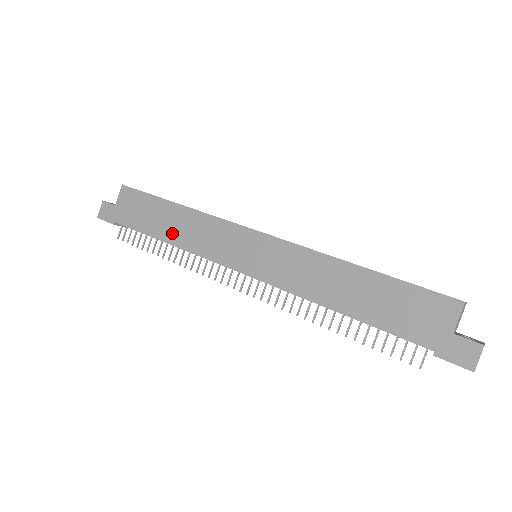
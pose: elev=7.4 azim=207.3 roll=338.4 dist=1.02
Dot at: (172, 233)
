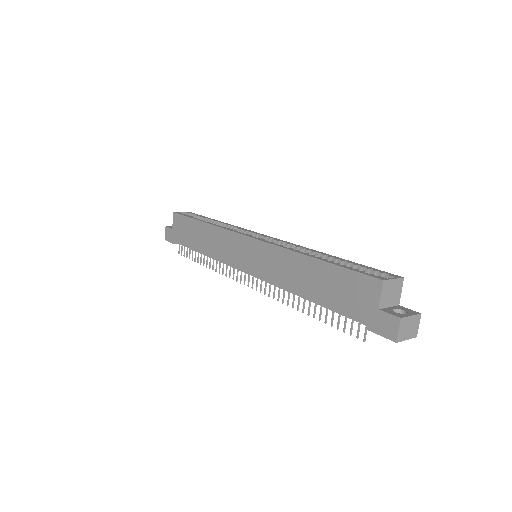
Dot at: (203, 246)
